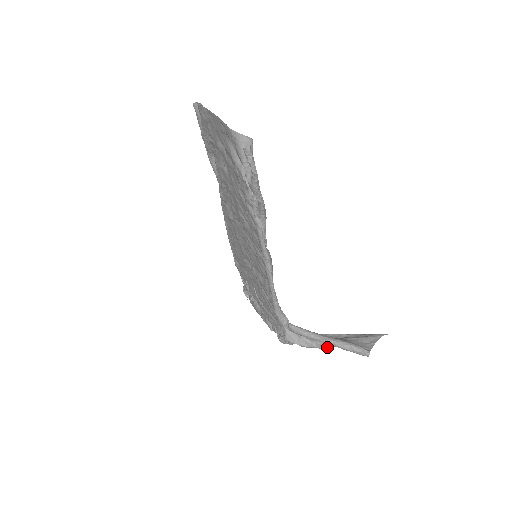
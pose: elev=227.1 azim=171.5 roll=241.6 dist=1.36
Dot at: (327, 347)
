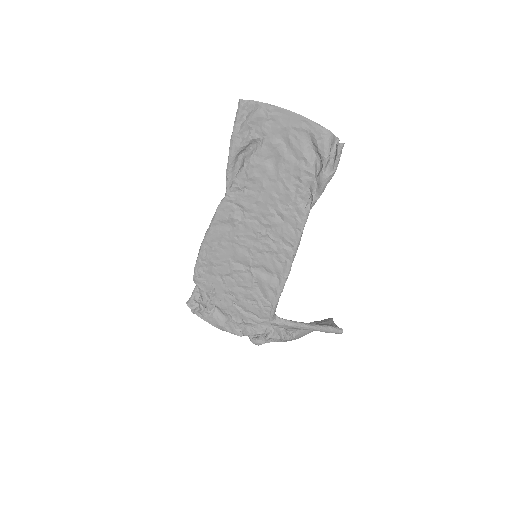
Dot at: (299, 337)
